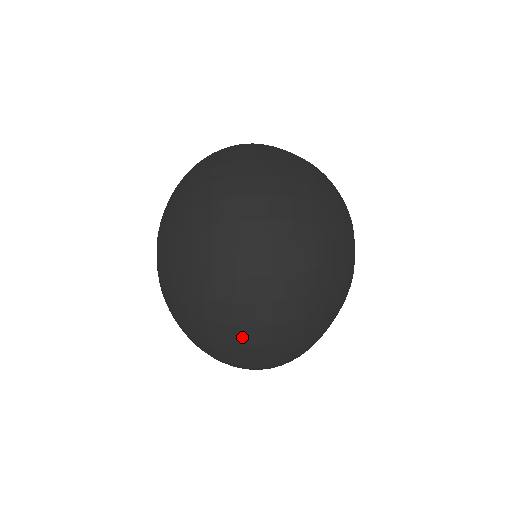
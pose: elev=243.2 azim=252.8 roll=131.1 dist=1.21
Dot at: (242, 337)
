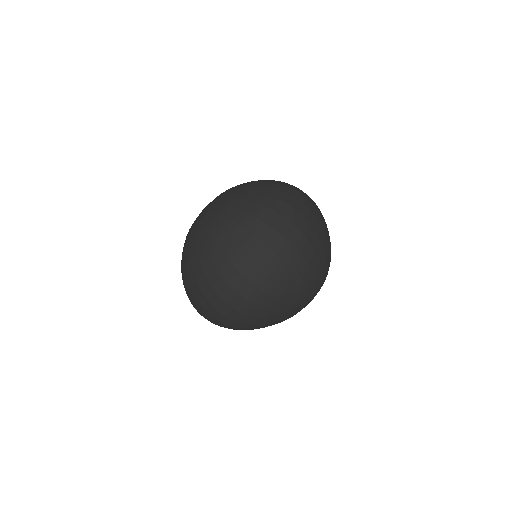
Dot at: (223, 290)
